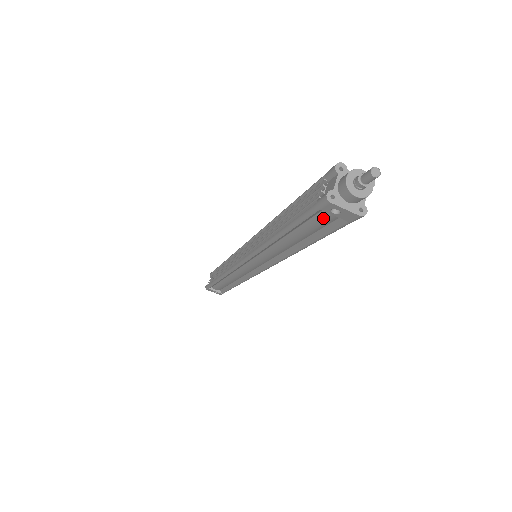
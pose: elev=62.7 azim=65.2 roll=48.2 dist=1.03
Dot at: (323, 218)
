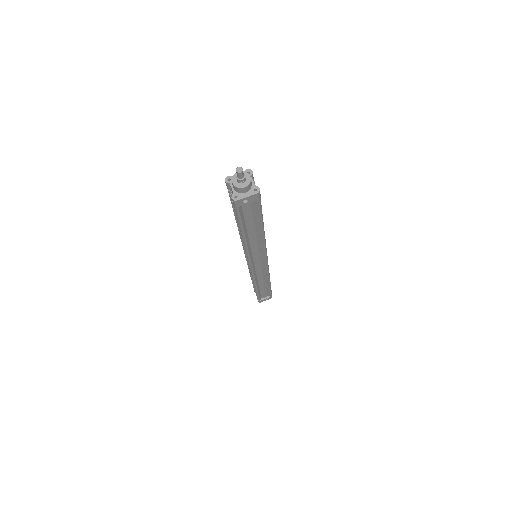
Dot at: (247, 209)
